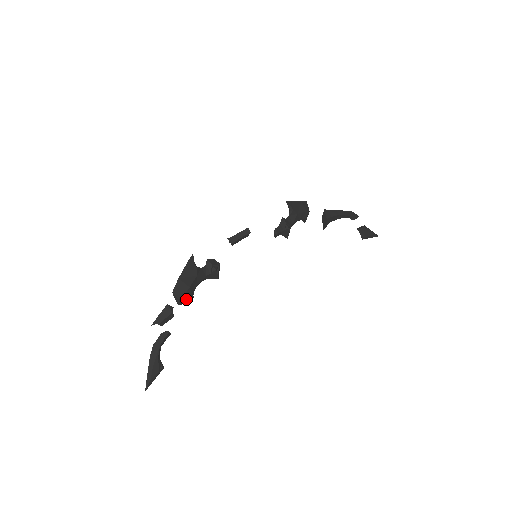
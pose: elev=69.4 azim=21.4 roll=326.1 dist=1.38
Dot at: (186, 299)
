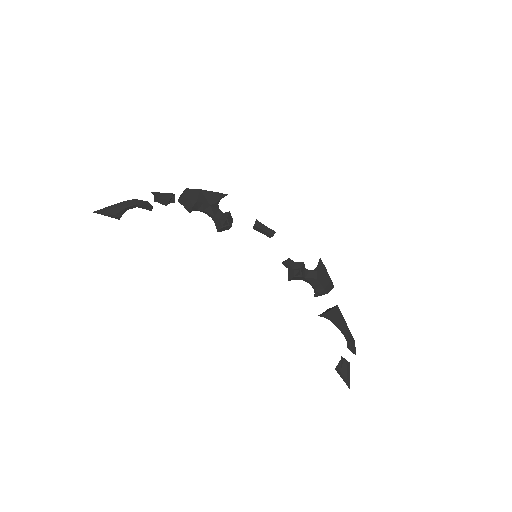
Dot at: (186, 205)
